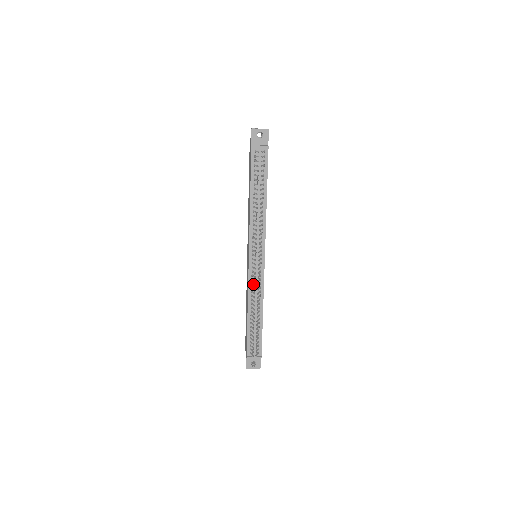
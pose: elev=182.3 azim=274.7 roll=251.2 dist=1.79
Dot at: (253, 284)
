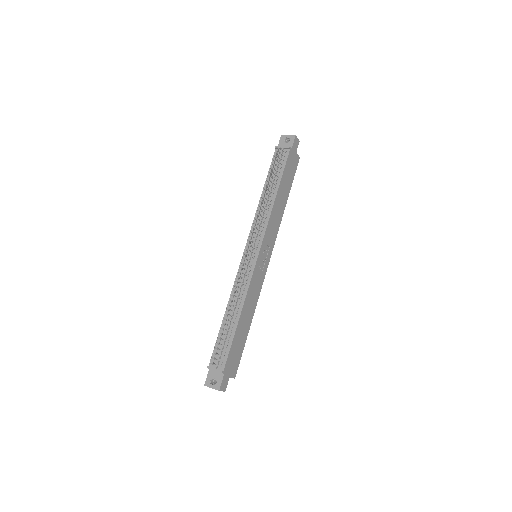
Dot at: (238, 277)
